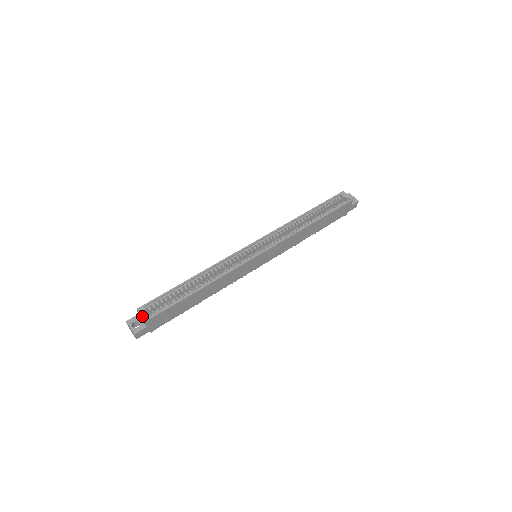
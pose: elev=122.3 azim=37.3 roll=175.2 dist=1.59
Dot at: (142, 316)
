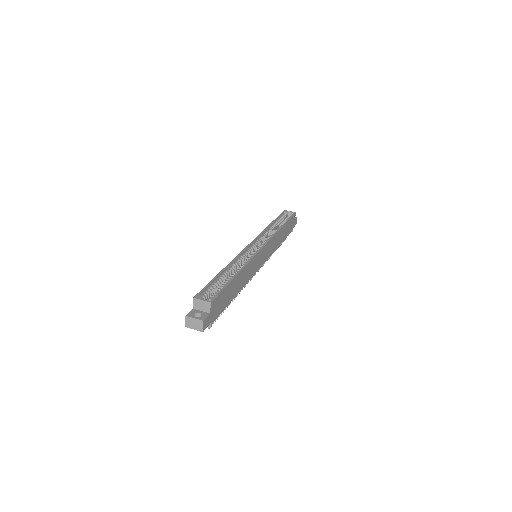
Dot at: (204, 300)
